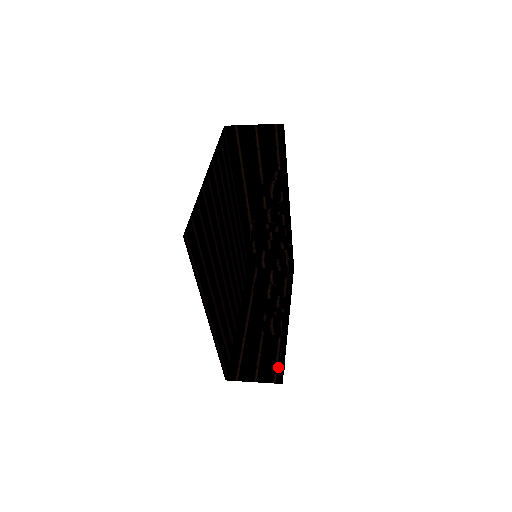
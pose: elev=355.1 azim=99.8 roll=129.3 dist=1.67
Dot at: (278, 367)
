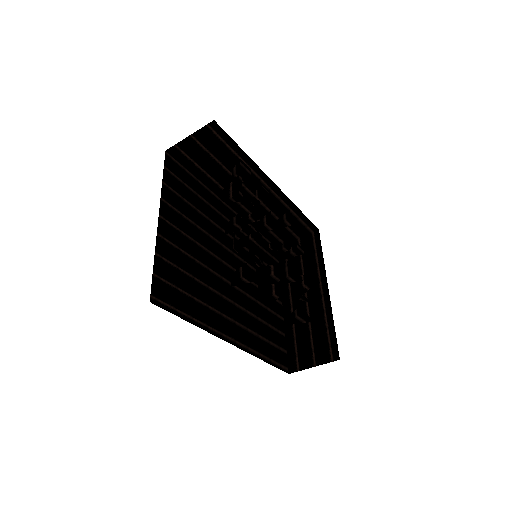
Dot at: (331, 343)
